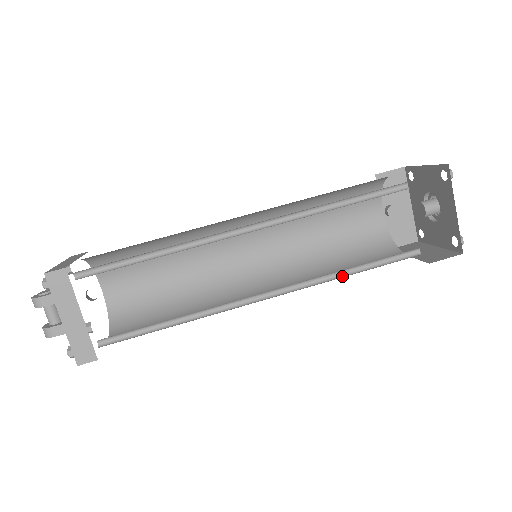
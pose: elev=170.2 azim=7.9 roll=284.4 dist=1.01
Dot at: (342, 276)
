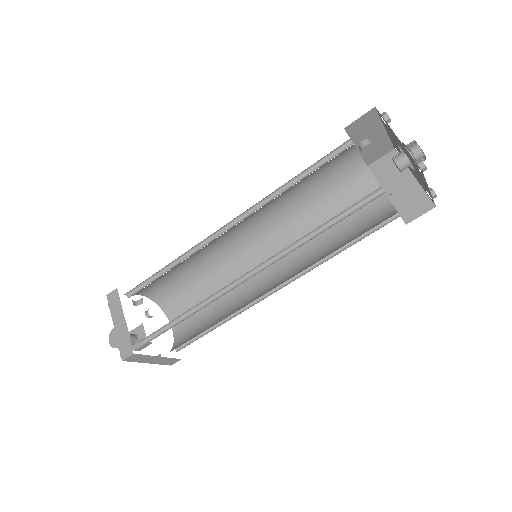
Dot at: (333, 253)
